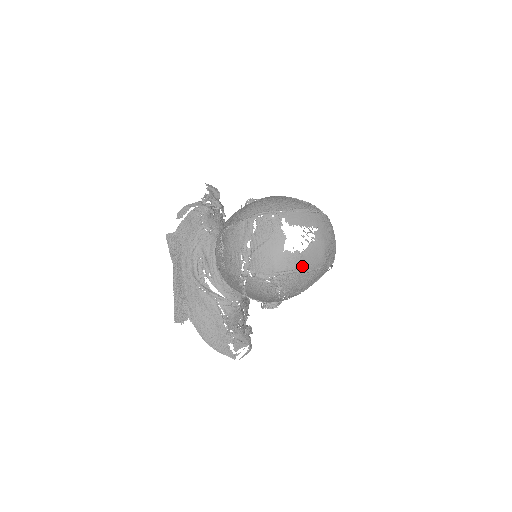
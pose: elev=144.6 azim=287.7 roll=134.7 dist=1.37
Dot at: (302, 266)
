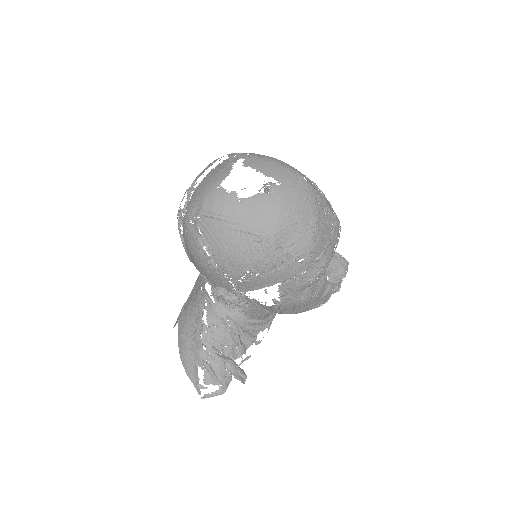
Dot at: (235, 216)
